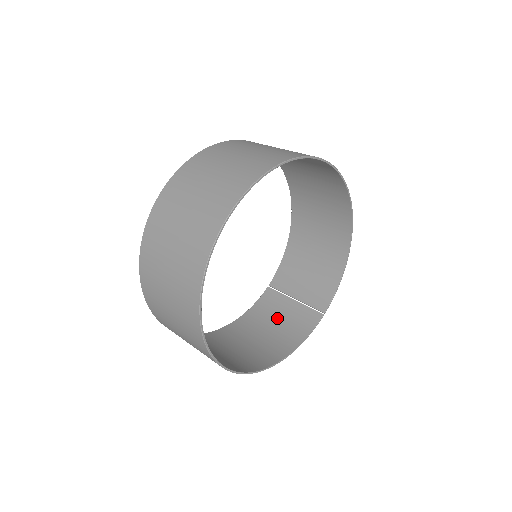
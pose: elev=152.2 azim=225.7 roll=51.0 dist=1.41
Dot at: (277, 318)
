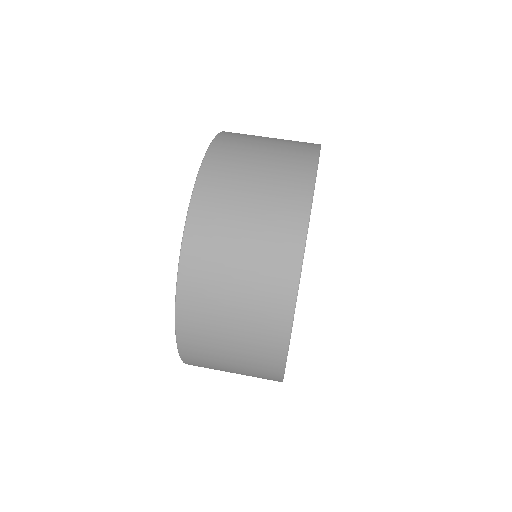
Dot at: occluded
